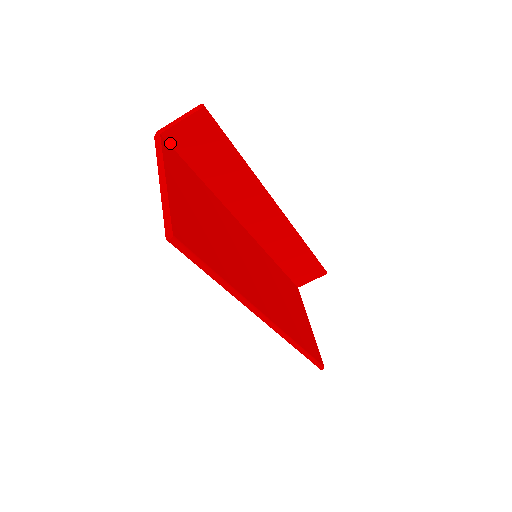
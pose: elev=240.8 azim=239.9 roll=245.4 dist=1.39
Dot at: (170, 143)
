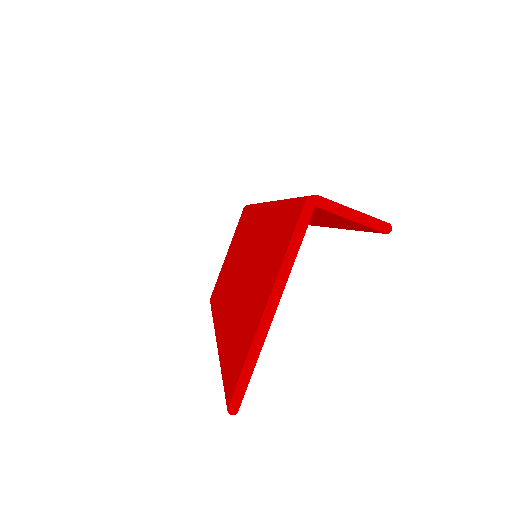
Dot at: occluded
